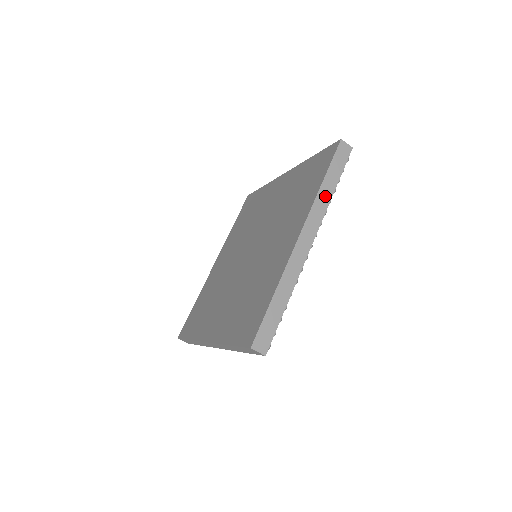
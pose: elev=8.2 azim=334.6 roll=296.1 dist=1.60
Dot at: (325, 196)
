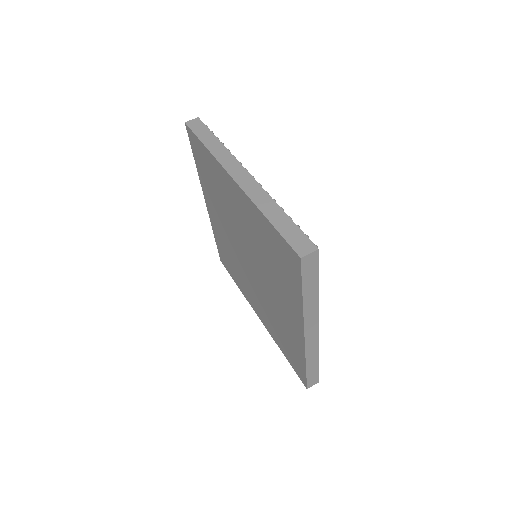
Dot at: (311, 303)
